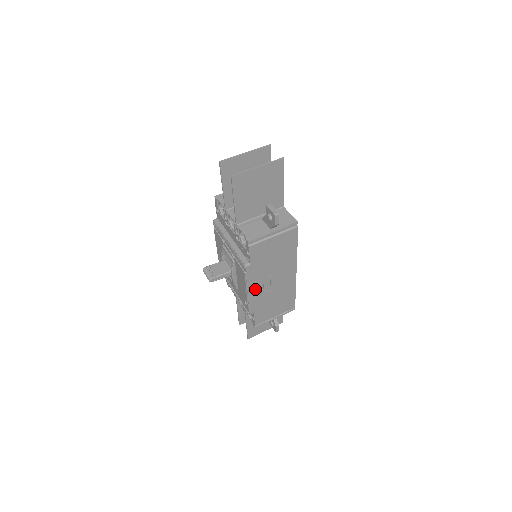
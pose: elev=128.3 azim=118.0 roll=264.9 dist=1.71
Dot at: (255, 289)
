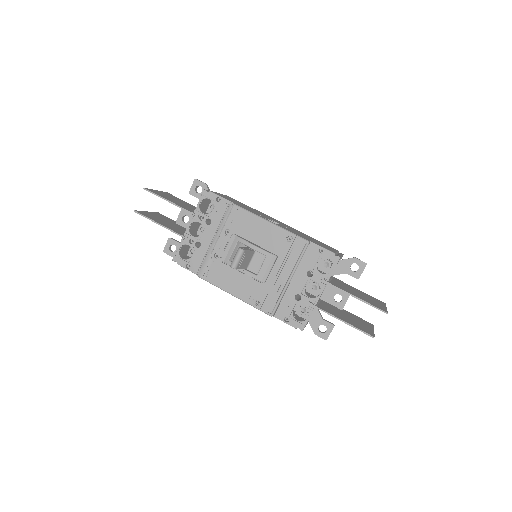
Dot at: occluded
